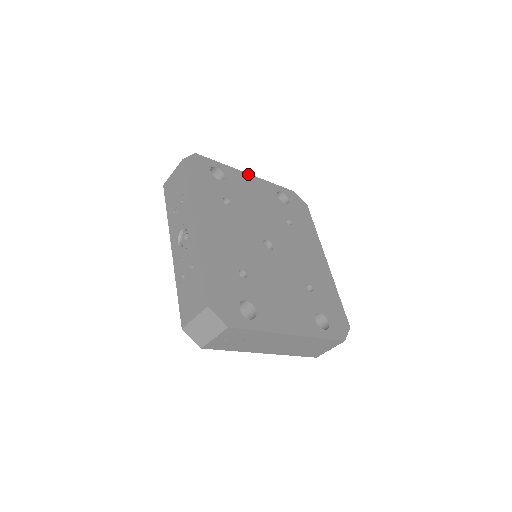
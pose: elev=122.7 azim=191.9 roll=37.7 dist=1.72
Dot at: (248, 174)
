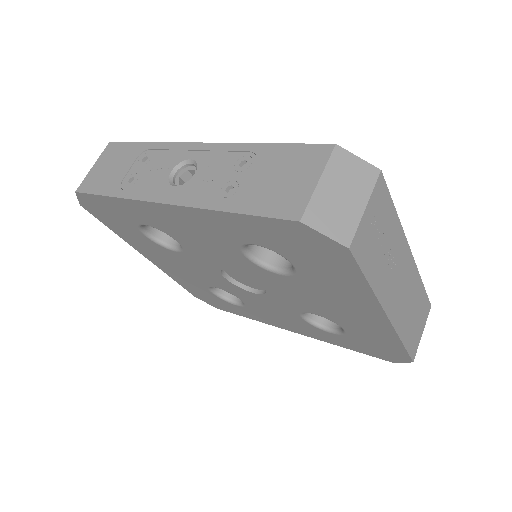
Dot at: occluded
